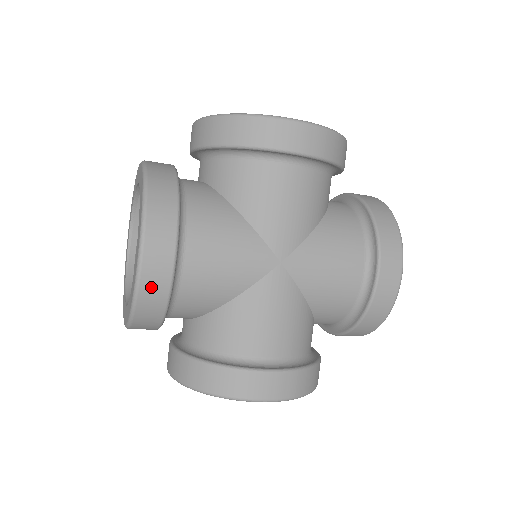
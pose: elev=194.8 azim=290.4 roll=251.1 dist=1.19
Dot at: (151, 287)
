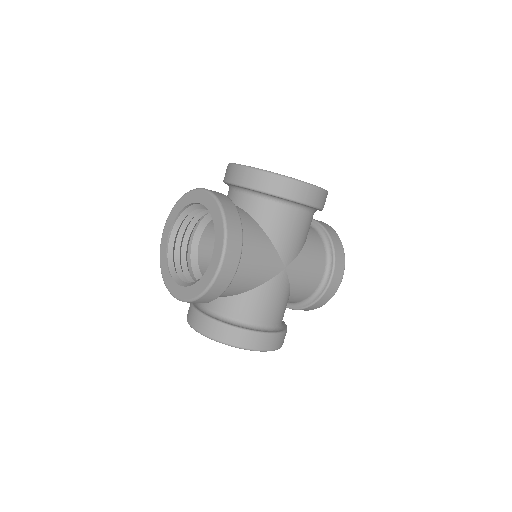
Dot at: (221, 282)
